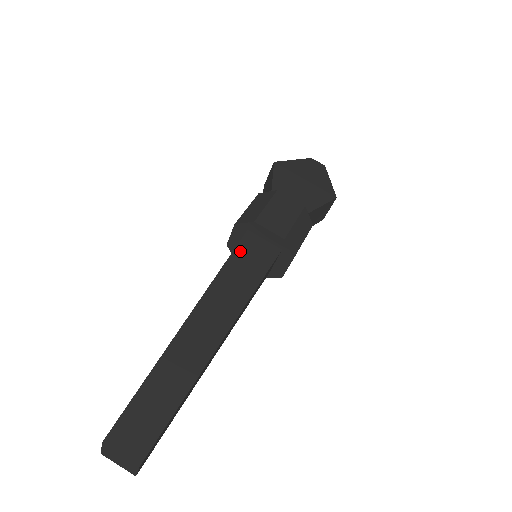
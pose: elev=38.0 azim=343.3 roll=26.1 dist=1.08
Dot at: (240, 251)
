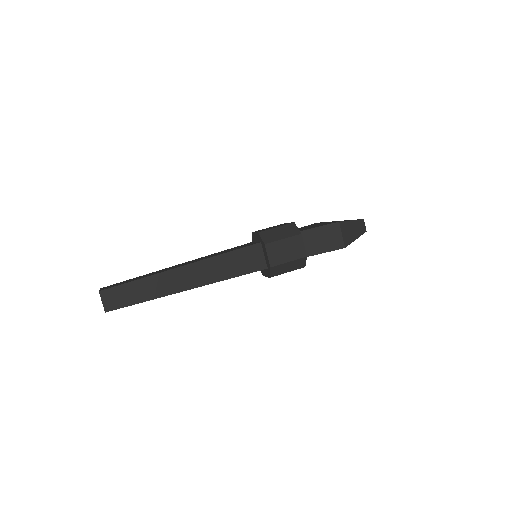
Dot at: occluded
